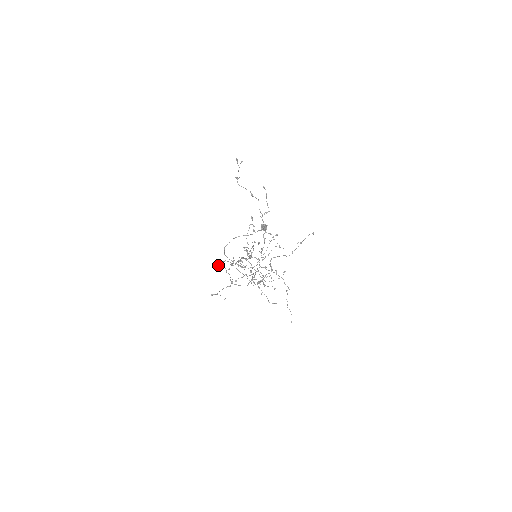
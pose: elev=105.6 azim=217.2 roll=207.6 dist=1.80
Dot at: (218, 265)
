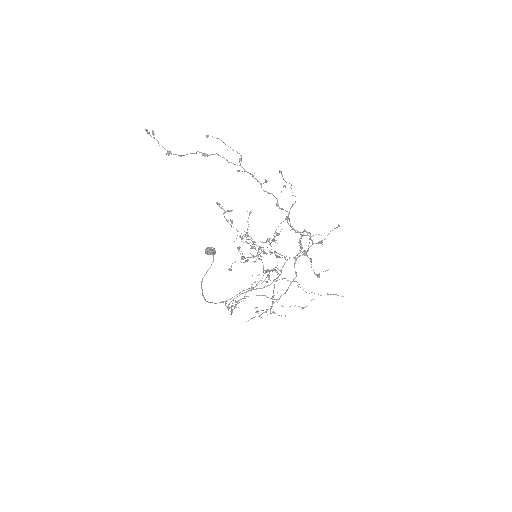
Dot at: occluded
